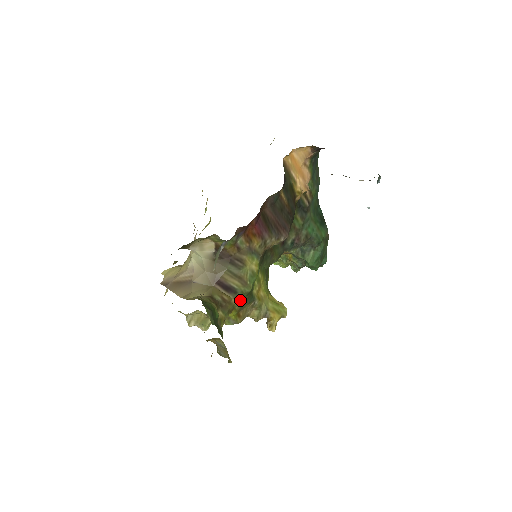
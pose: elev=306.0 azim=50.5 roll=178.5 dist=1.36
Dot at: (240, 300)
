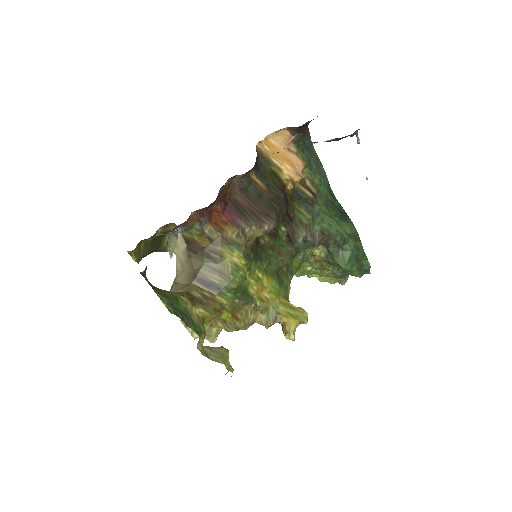
Dot at: (228, 298)
